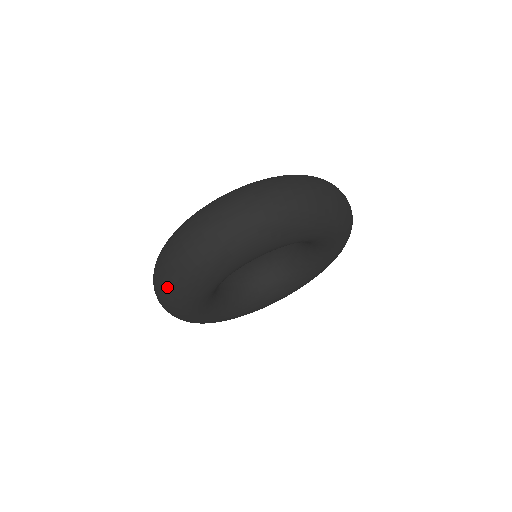
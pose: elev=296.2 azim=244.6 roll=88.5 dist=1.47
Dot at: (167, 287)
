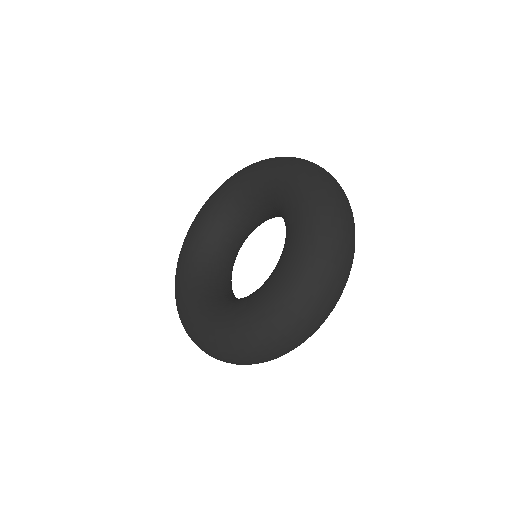
Dot at: occluded
